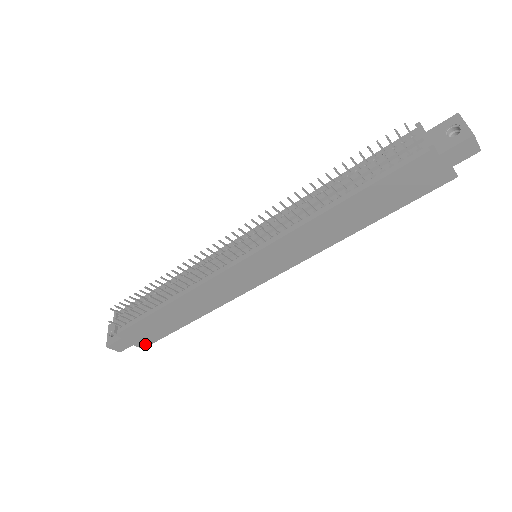
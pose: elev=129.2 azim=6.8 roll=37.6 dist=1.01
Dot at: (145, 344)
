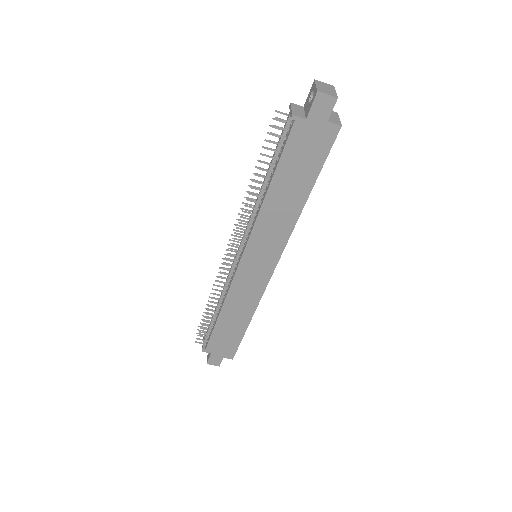
Dot at: (231, 355)
